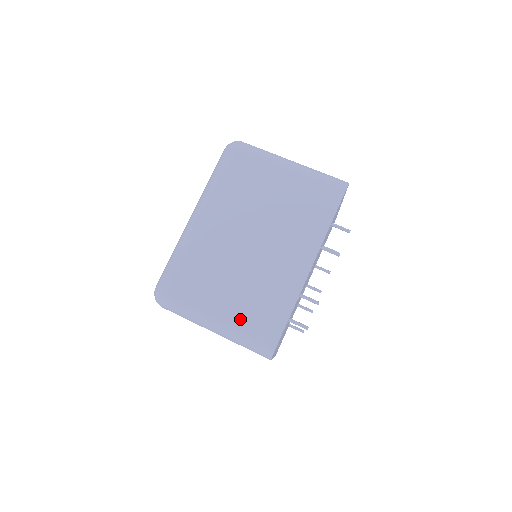
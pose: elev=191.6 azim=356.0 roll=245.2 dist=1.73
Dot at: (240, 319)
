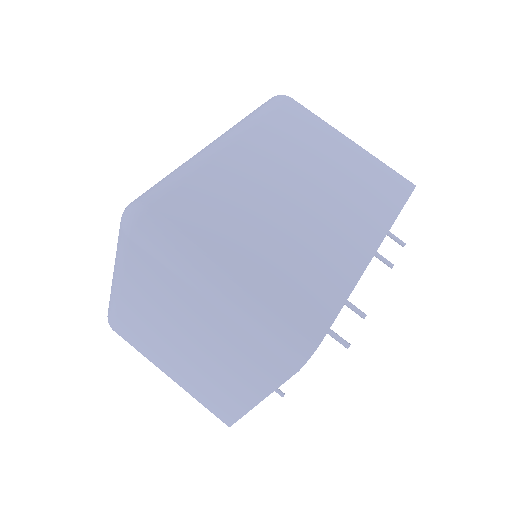
Dot at: (267, 284)
